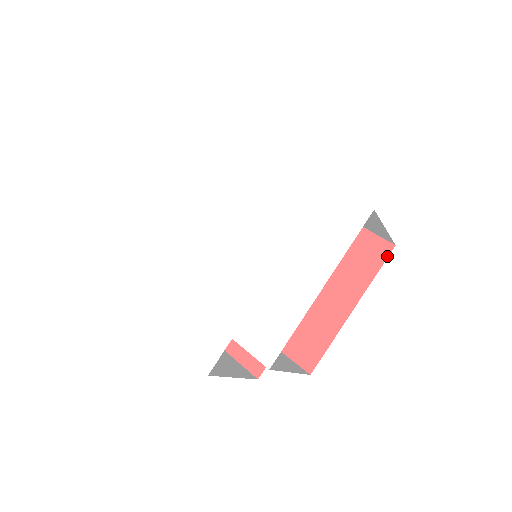
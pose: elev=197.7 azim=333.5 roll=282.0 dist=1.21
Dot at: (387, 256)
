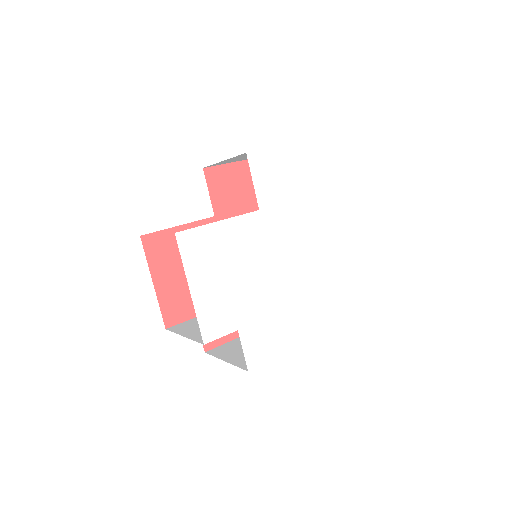
Dot at: occluded
